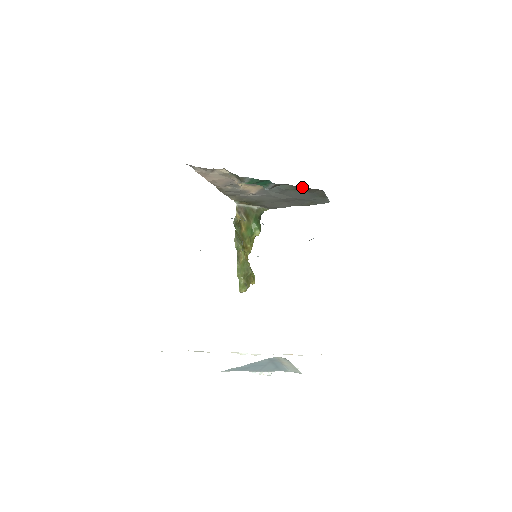
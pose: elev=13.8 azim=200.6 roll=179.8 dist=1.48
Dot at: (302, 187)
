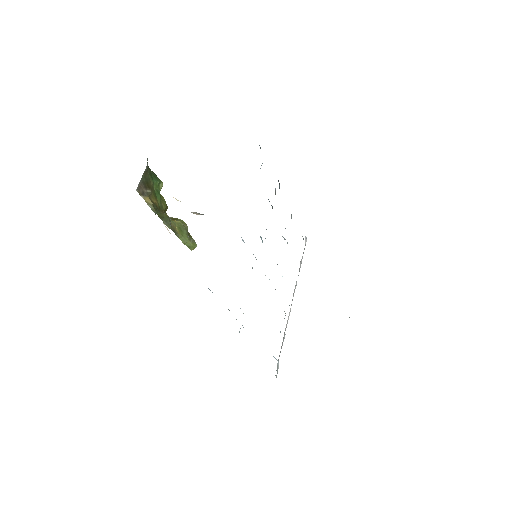
Dot at: occluded
